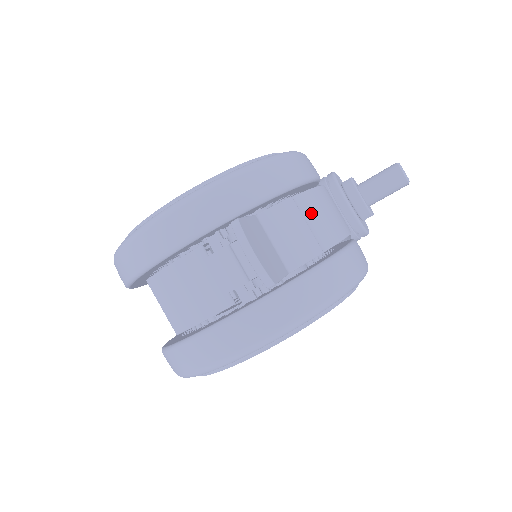
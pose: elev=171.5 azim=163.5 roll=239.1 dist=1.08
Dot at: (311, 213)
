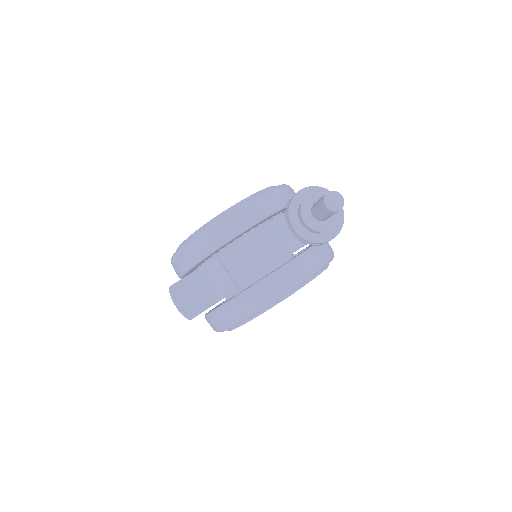
Dot at: (231, 263)
